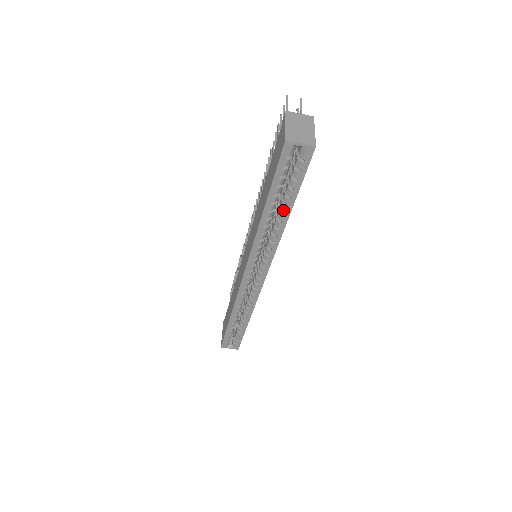
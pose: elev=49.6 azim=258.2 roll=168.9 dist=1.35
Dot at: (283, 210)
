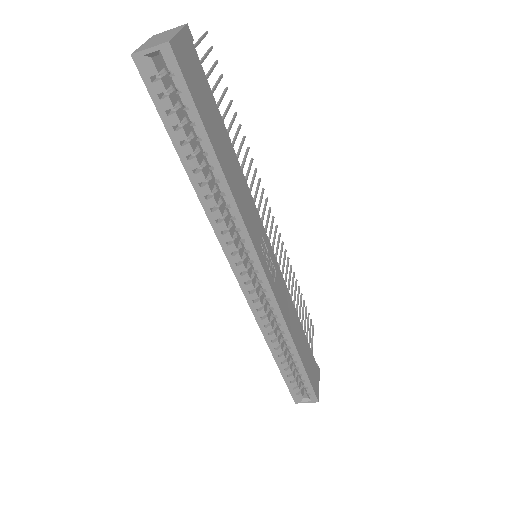
Dot at: (207, 162)
